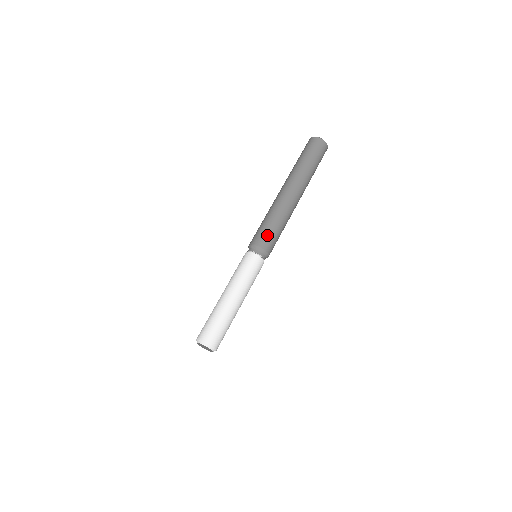
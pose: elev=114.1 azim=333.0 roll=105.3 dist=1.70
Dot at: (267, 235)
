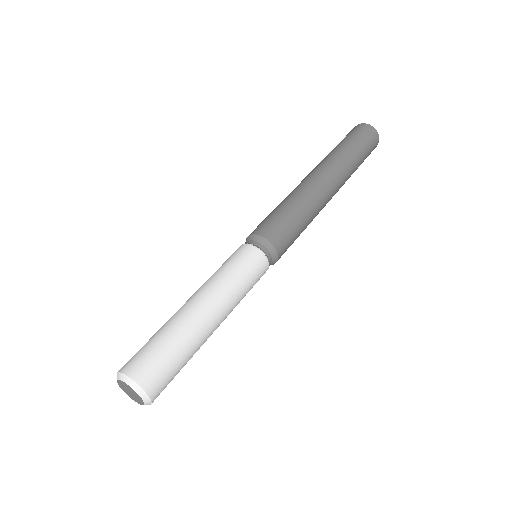
Dot at: (284, 227)
